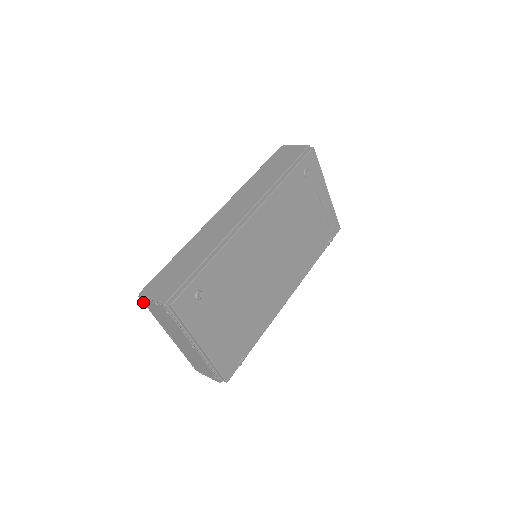
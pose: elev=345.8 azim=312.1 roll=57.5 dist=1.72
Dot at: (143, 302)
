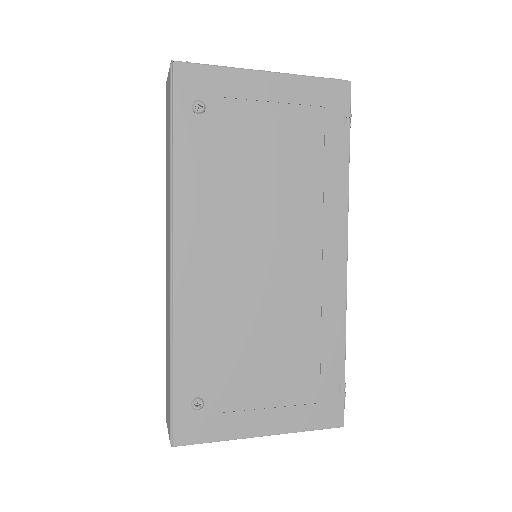
Dot at: occluded
